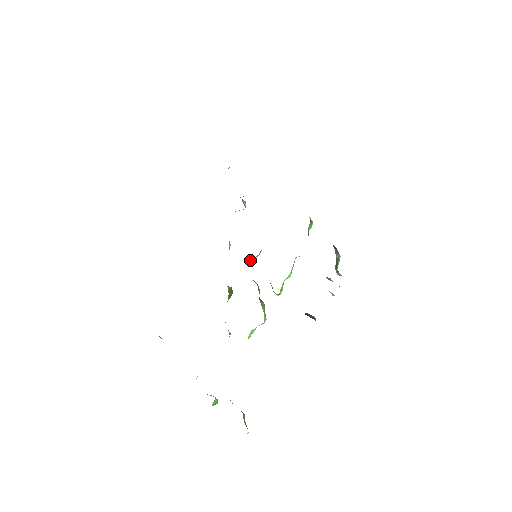
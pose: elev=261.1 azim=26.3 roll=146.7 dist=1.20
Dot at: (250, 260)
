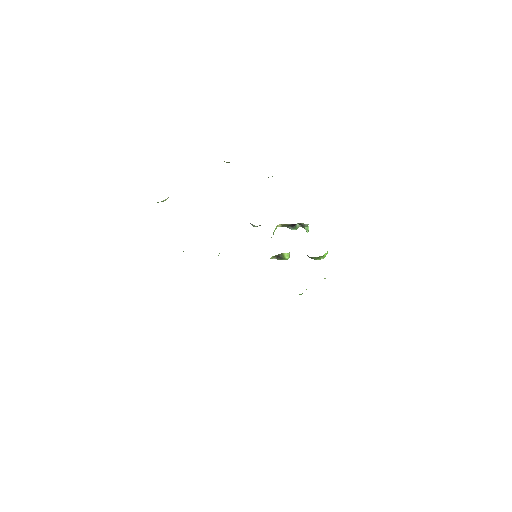
Dot at: occluded
